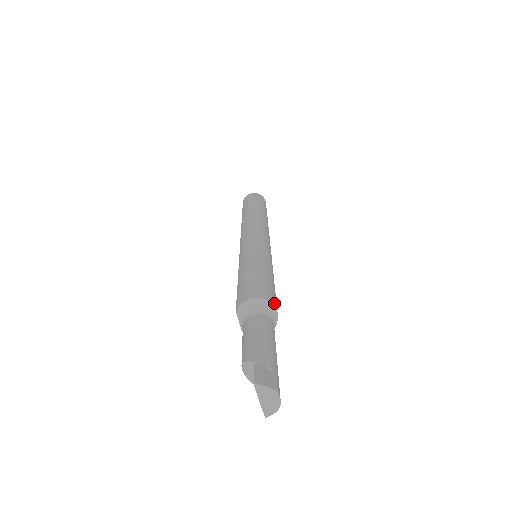
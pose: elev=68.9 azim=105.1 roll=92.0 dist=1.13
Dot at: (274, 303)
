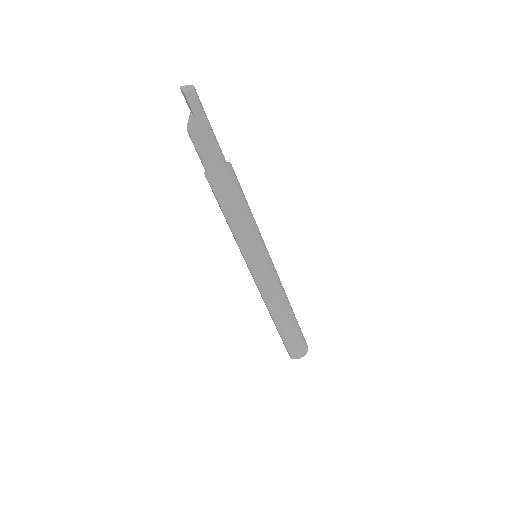
Dot at: occluded
